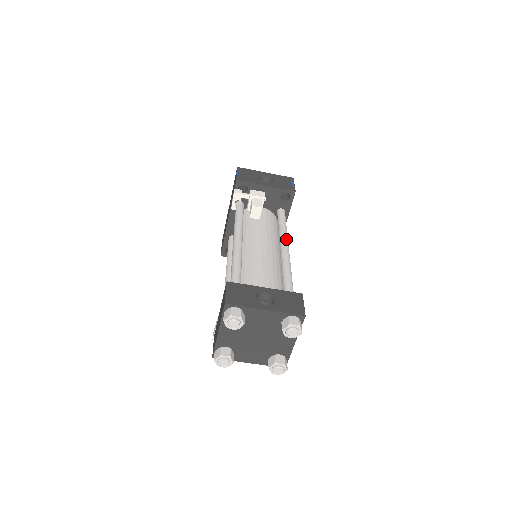
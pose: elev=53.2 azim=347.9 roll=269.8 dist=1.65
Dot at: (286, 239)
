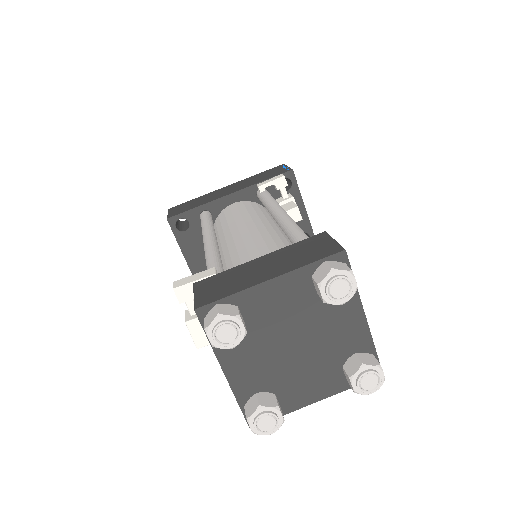
Dot at: occluded
